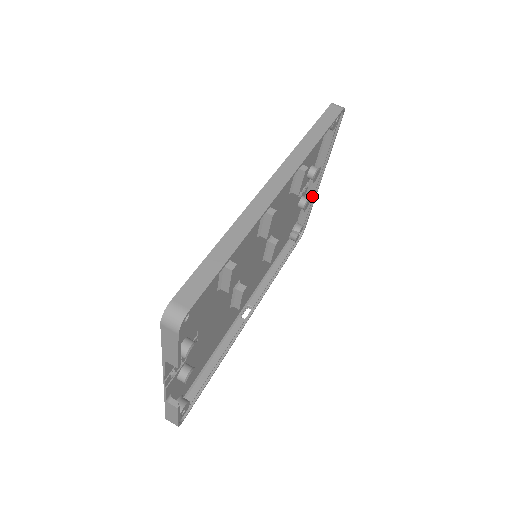
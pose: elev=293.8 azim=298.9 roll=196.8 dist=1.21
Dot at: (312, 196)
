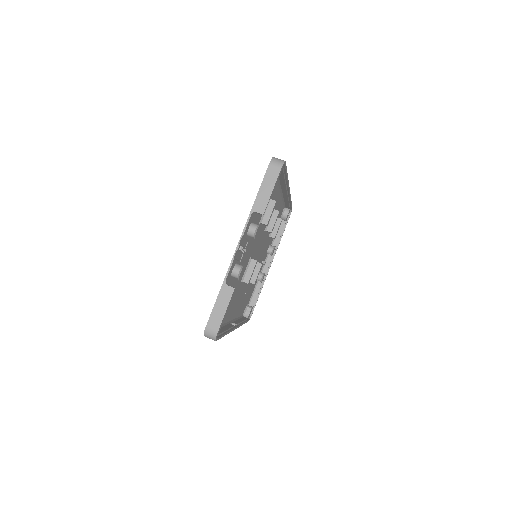
Dot at: occluded
